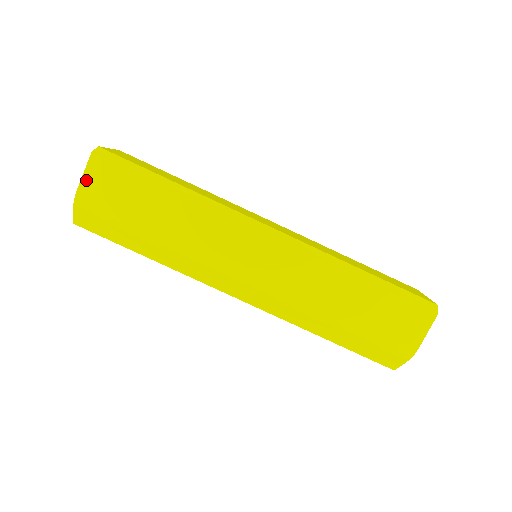
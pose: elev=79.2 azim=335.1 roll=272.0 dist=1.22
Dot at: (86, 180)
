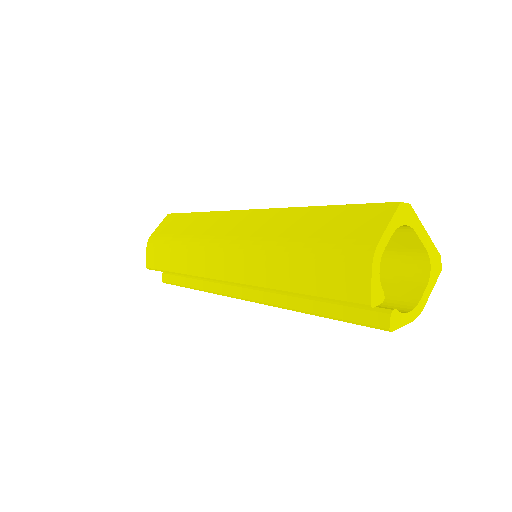
Dot at: (158, 228)
